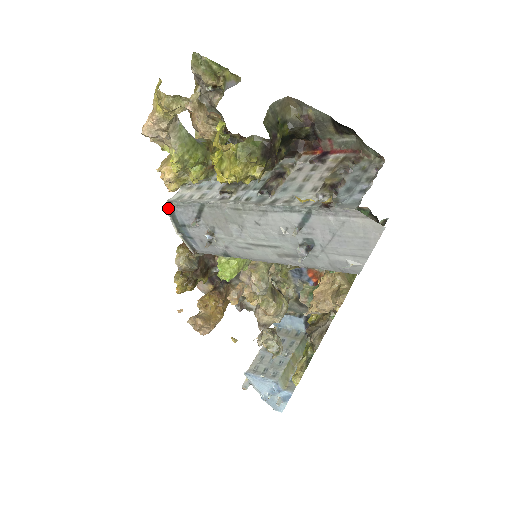
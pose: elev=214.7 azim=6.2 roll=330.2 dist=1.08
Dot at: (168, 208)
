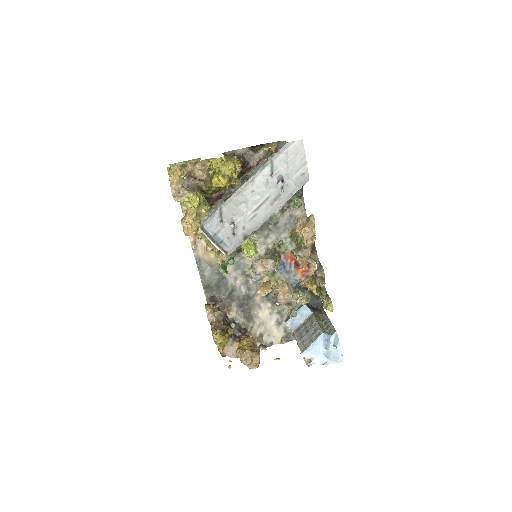
Dot at: (202, 230)
